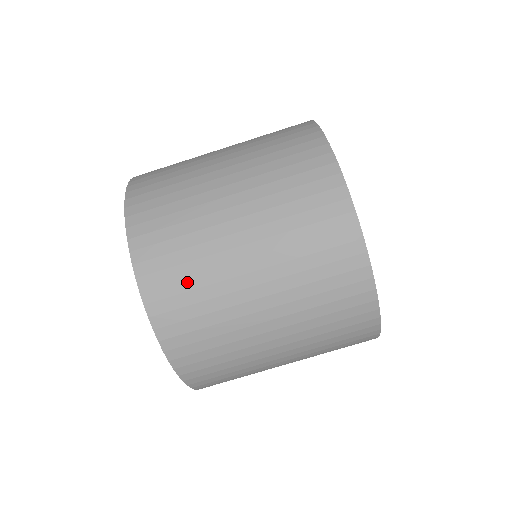
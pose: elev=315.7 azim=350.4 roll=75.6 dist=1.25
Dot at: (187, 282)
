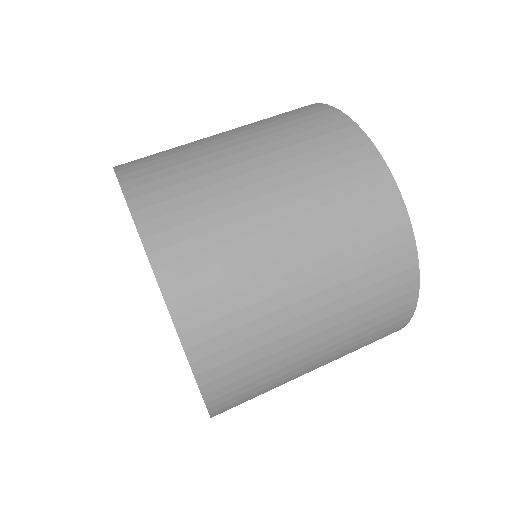
Dot at: (231, 302)
